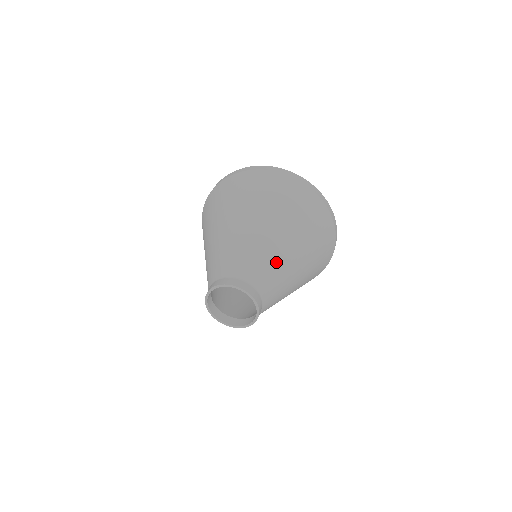
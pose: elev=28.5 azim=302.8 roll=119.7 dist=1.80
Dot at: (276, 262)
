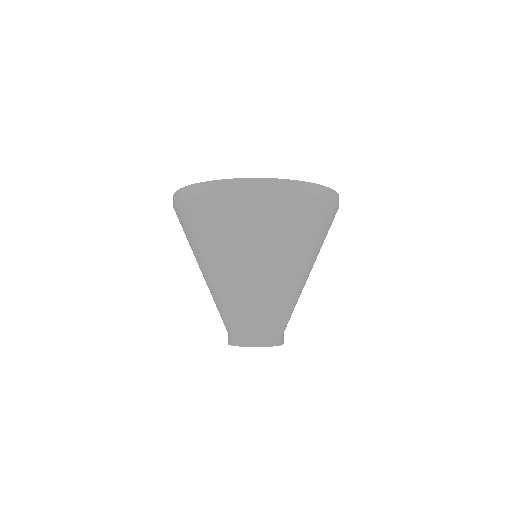
Dot at: occluded
